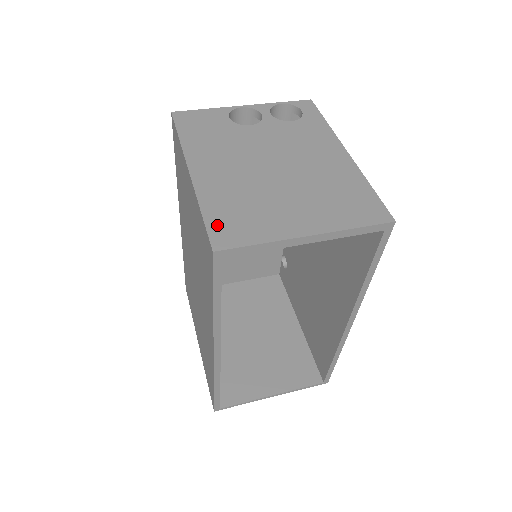
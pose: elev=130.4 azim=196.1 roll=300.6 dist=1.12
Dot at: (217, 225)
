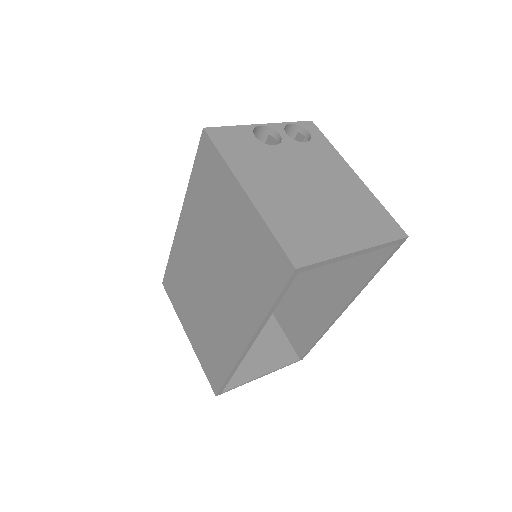
Dot at: (289, 244)
